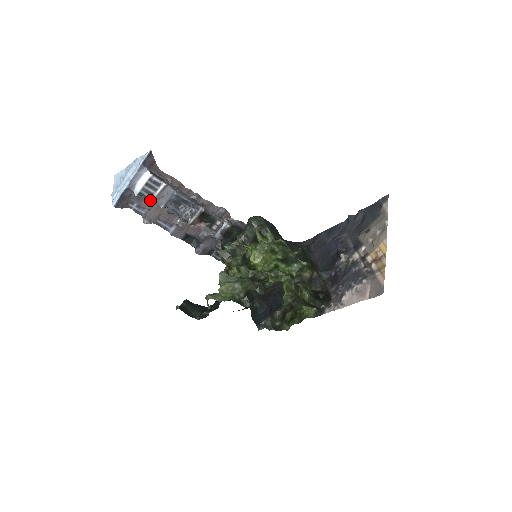
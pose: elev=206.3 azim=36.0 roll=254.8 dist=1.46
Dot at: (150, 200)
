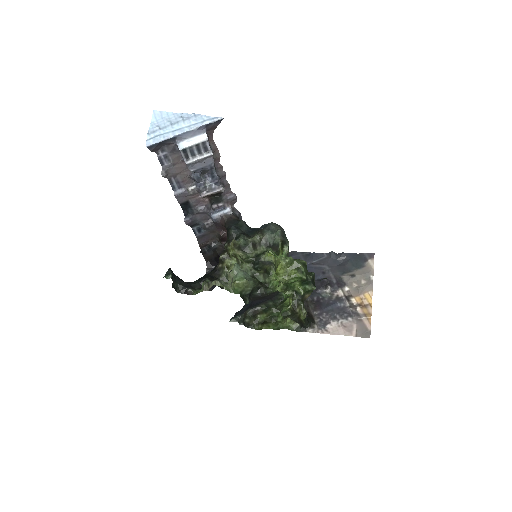
Dot at: (188, 160)
